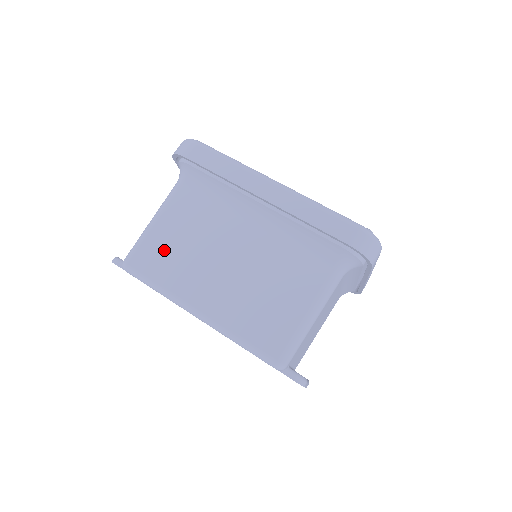
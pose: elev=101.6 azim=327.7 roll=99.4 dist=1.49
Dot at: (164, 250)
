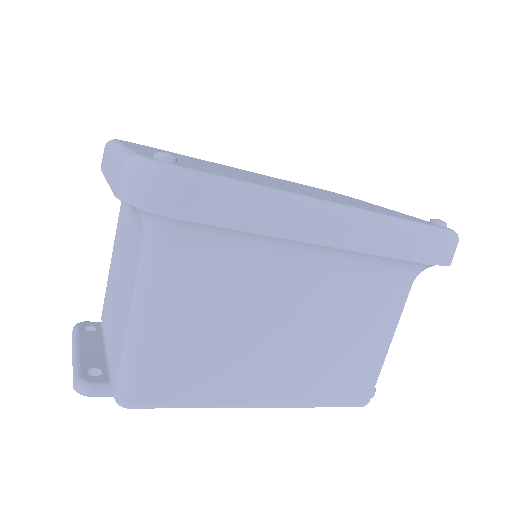
Dot at: (183, 359)
